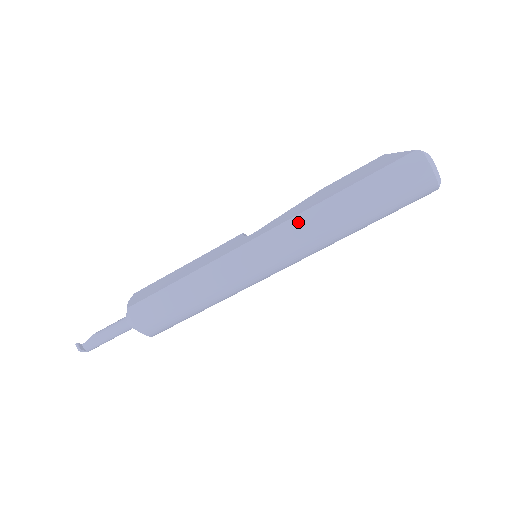
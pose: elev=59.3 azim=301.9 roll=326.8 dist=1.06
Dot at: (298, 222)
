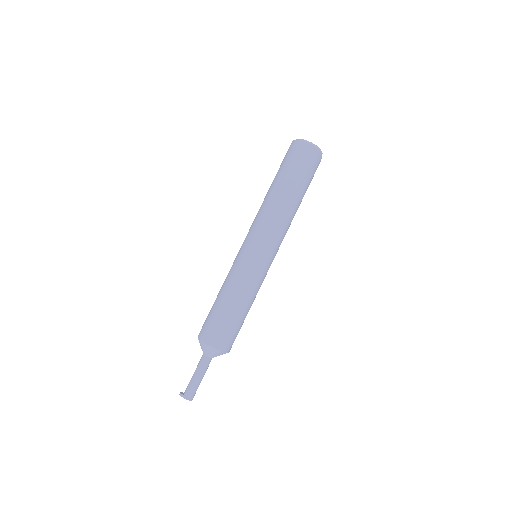
Dot at: occluded
